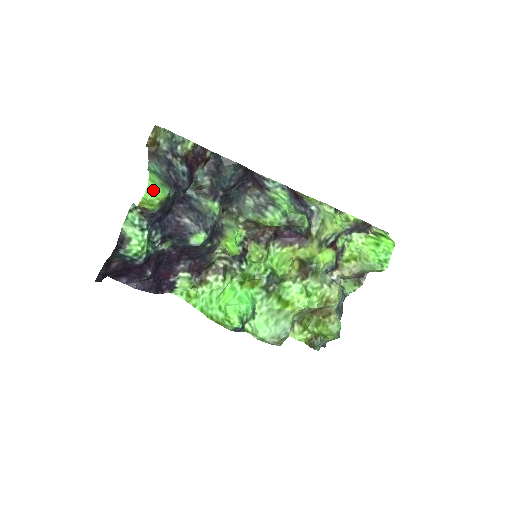
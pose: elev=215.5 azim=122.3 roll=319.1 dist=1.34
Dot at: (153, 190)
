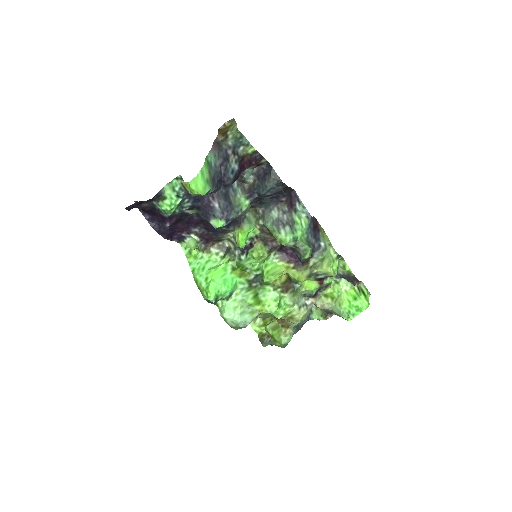
Dot at: (198, 183)
